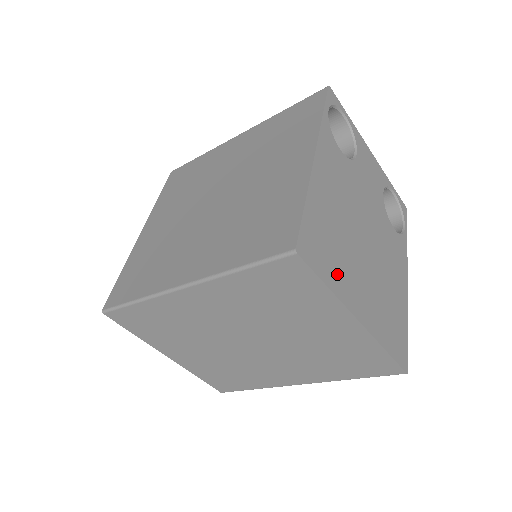
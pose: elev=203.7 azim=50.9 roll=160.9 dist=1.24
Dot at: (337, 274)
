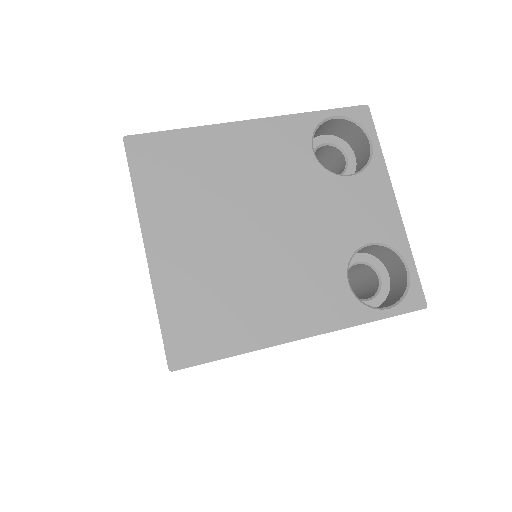
Dot at: (161, 196)
